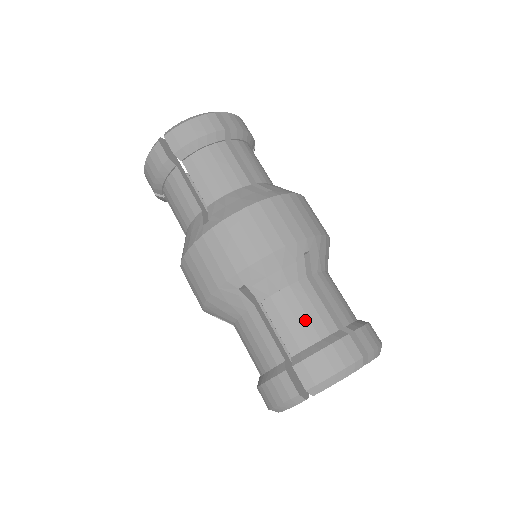
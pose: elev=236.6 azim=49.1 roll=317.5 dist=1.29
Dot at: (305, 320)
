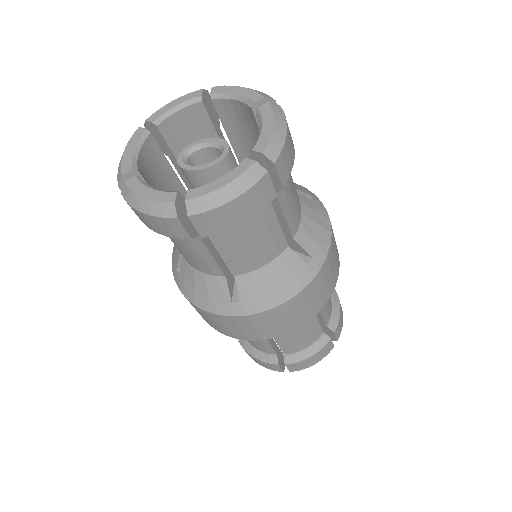
Dot at: (303, 338)
